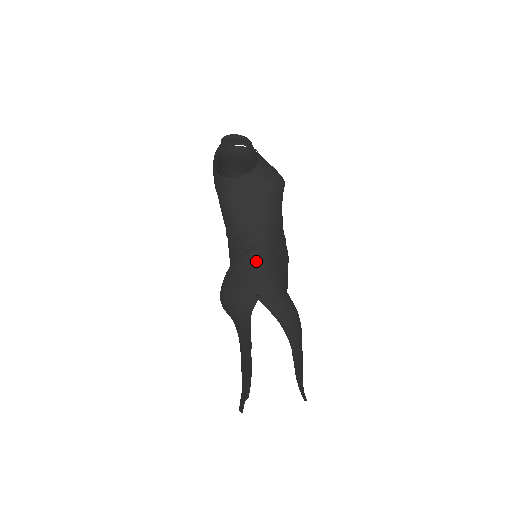
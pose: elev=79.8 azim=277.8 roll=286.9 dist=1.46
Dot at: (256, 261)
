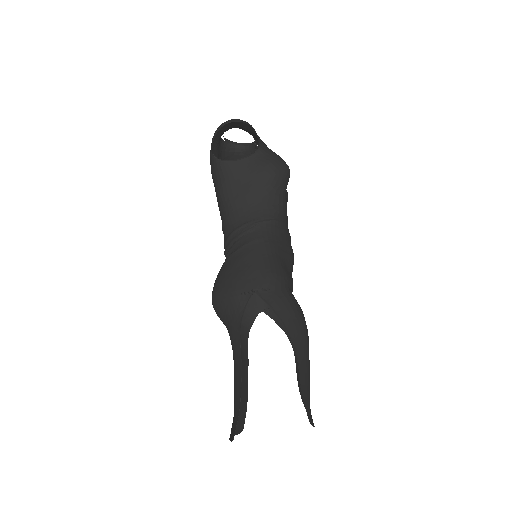
Dot at: (255, 251)
